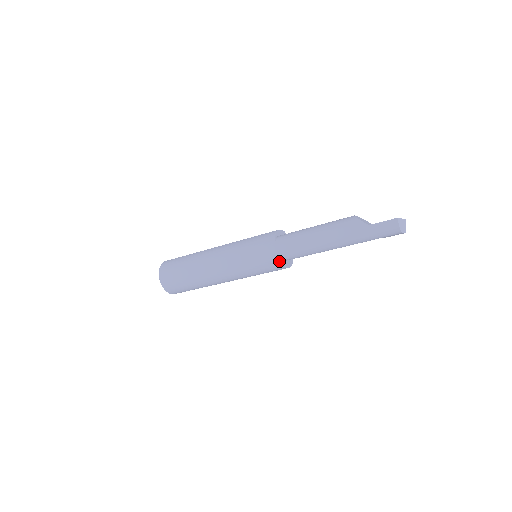
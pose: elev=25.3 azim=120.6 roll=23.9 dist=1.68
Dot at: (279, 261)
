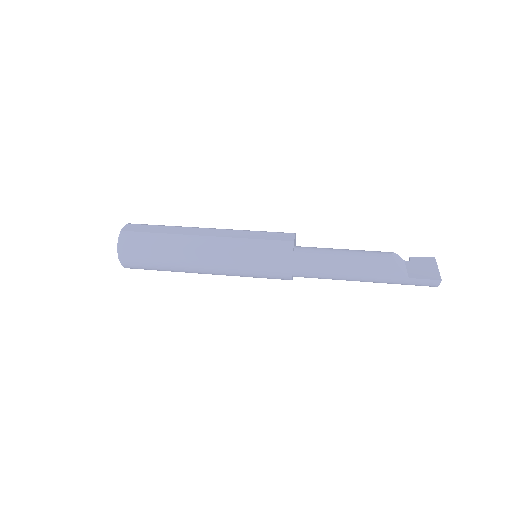
Dot at: (290, 279)
